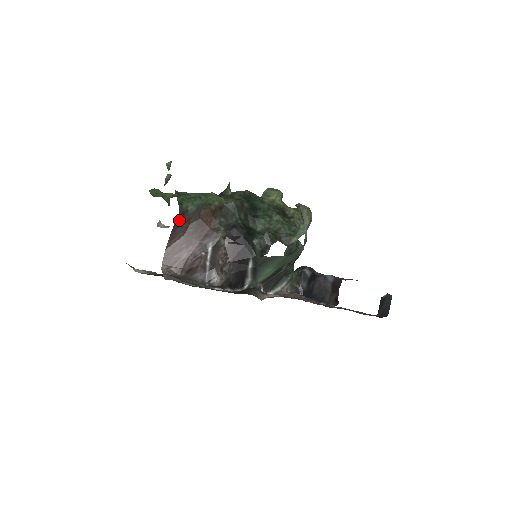
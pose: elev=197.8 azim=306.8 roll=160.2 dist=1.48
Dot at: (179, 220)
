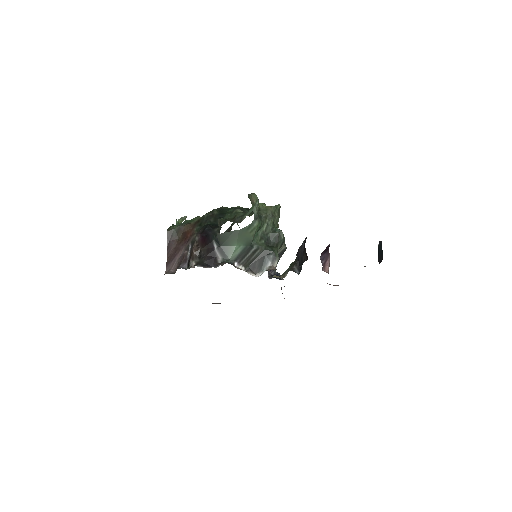
Dot at: (170, 237)
